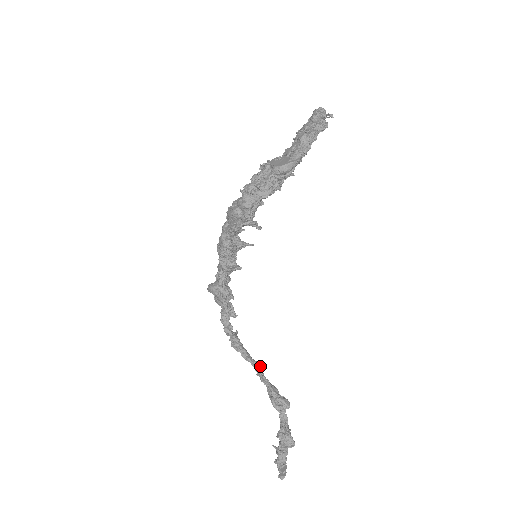
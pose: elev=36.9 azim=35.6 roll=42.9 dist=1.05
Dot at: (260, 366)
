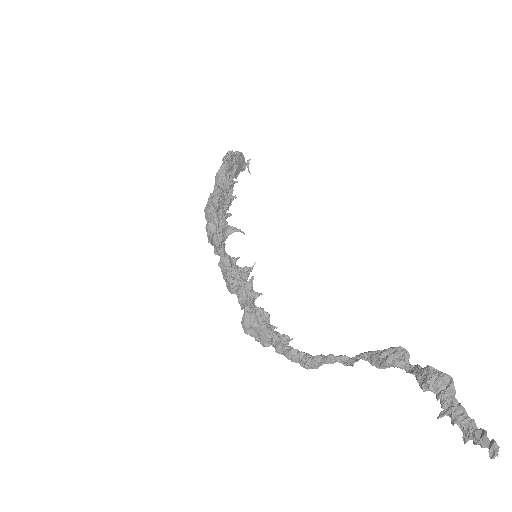
Dot at: (349, 358)
